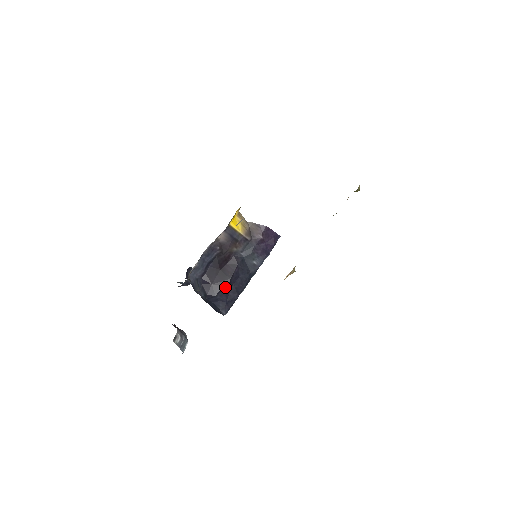
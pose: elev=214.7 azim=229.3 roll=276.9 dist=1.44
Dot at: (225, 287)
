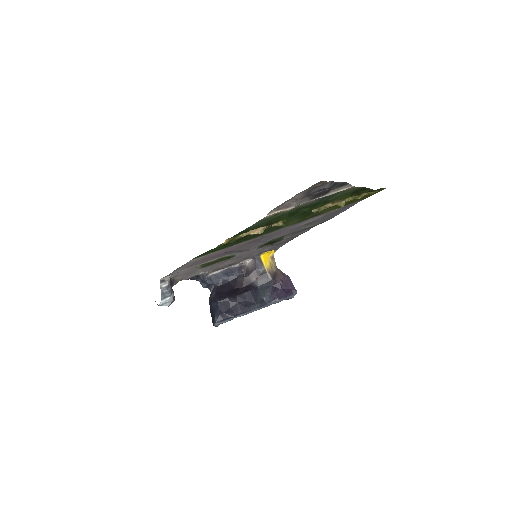
Dot at: (229, 300)
